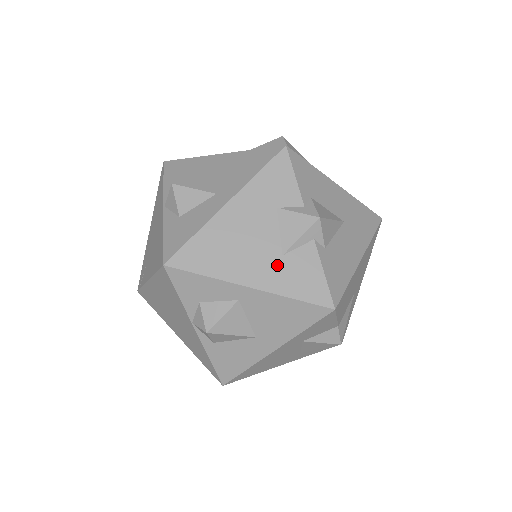
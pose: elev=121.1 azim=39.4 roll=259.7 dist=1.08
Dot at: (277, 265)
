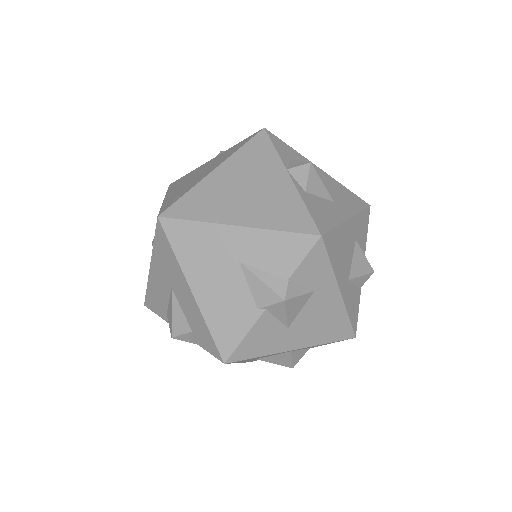
Dot at: occluded
